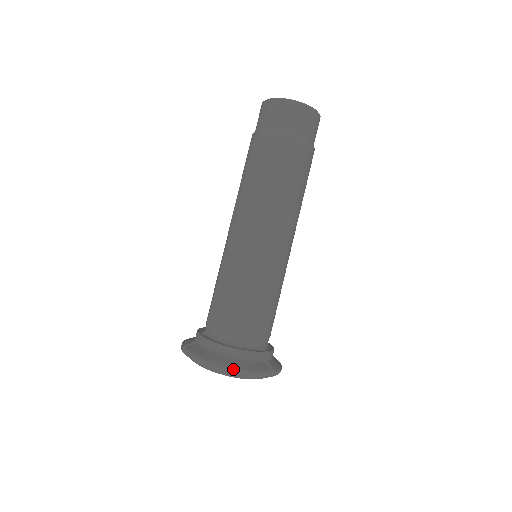
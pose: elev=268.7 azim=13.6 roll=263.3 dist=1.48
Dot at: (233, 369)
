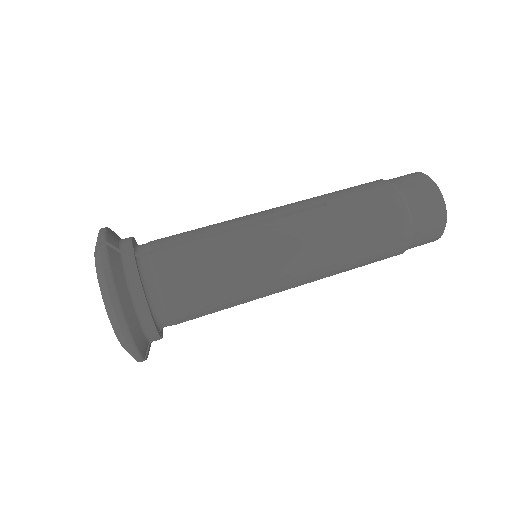
Dot at: (127, 328)
